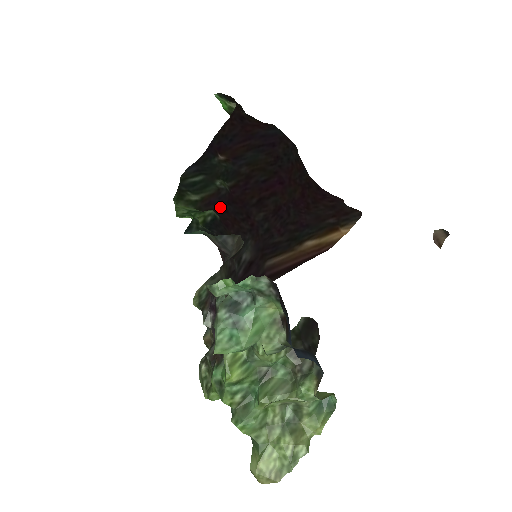
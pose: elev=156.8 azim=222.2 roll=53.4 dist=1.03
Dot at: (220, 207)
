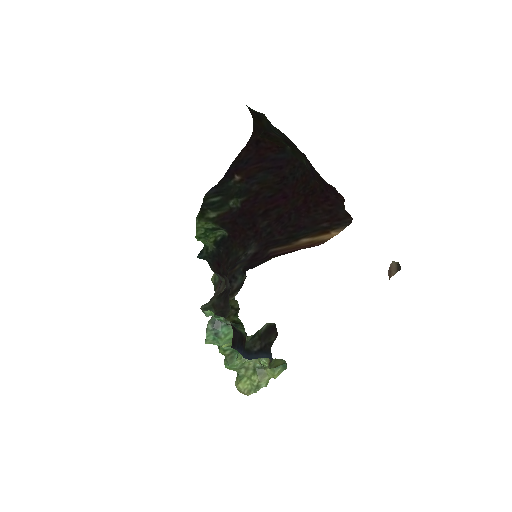
Dot at: (232, 221)
